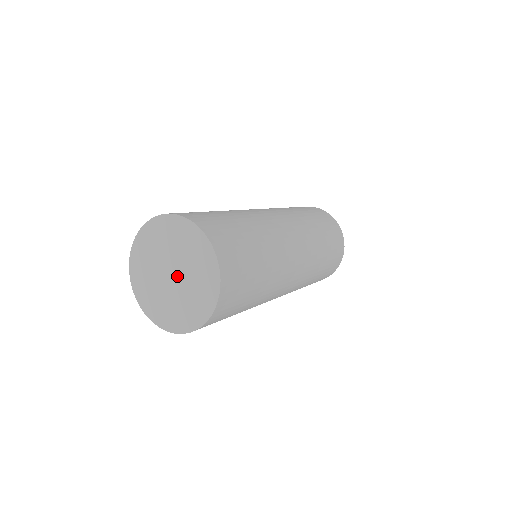
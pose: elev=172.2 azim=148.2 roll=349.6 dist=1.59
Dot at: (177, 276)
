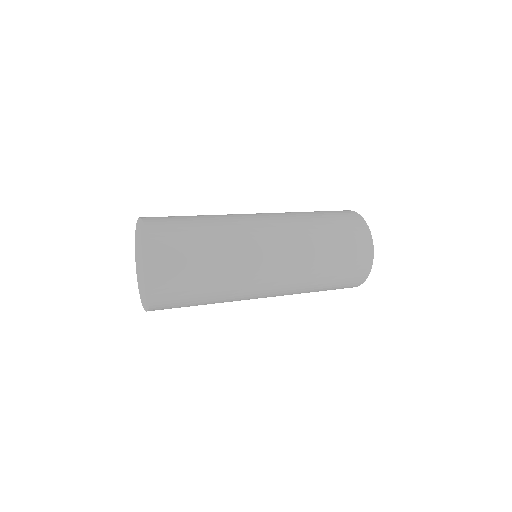
Dot at: (143, 267)
